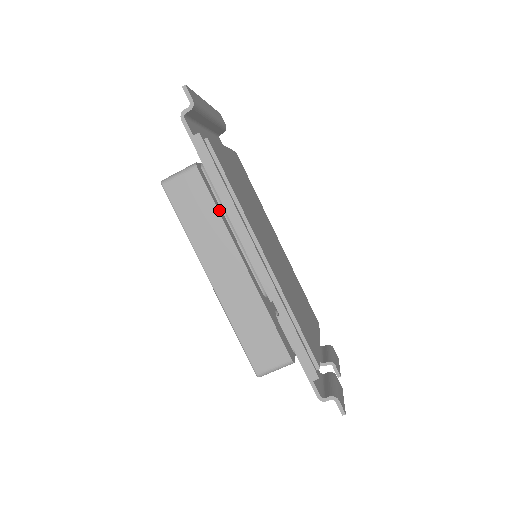
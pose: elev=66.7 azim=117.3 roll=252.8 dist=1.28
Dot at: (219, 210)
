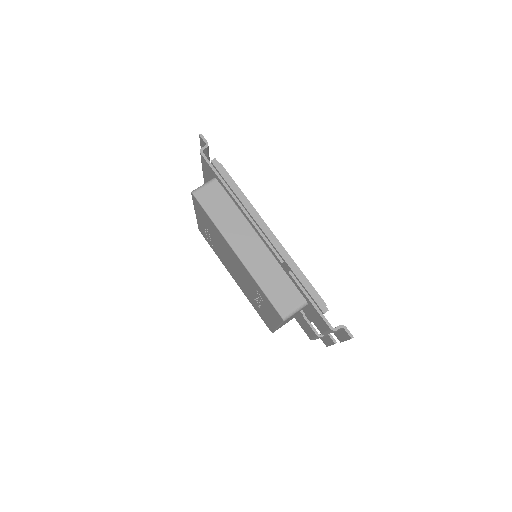
Dot at: (235, 205)
